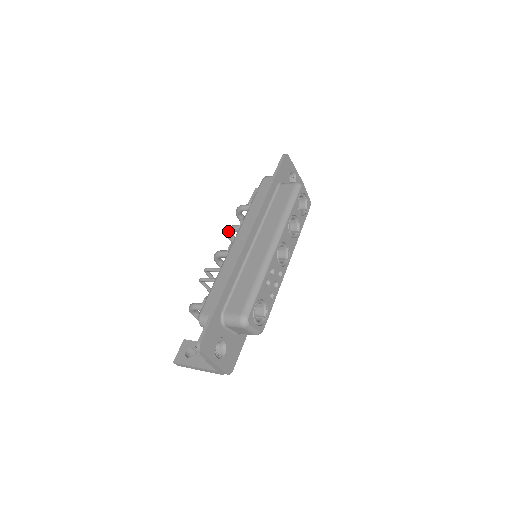
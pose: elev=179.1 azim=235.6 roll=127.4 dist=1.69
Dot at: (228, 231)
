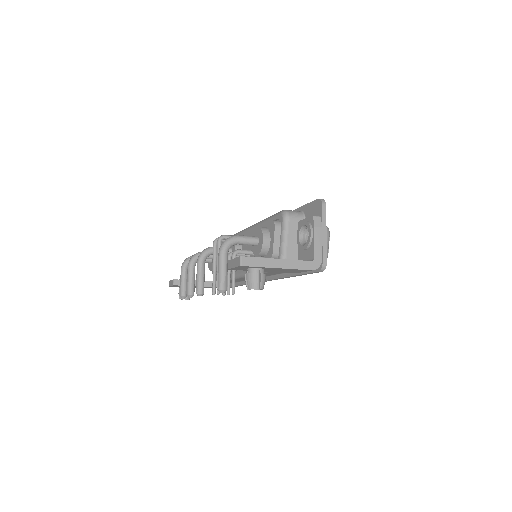
Dot at: (199, 254)
